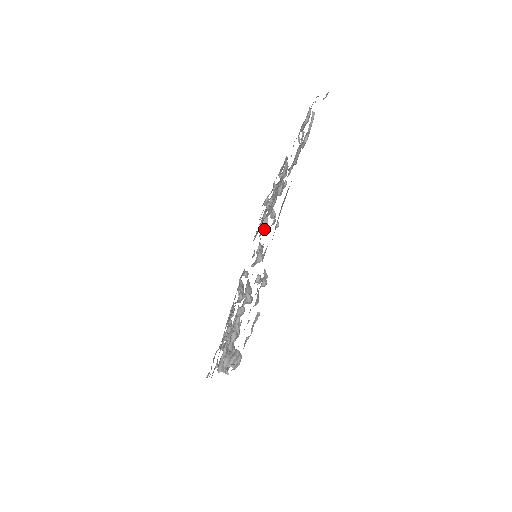
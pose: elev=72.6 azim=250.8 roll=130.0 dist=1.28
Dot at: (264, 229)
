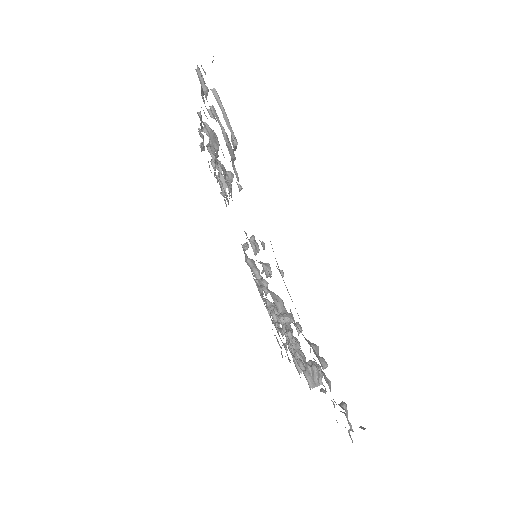
Dot at: occluded
